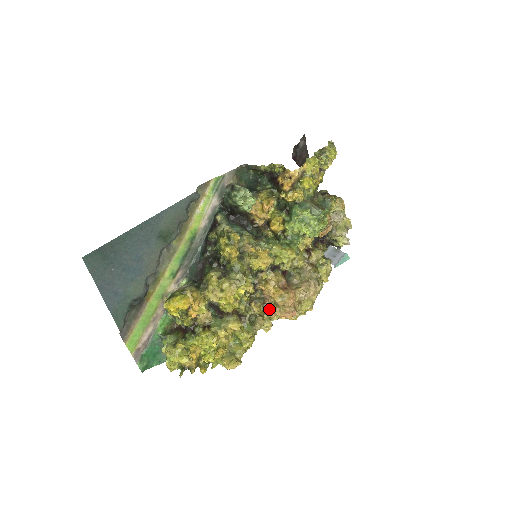
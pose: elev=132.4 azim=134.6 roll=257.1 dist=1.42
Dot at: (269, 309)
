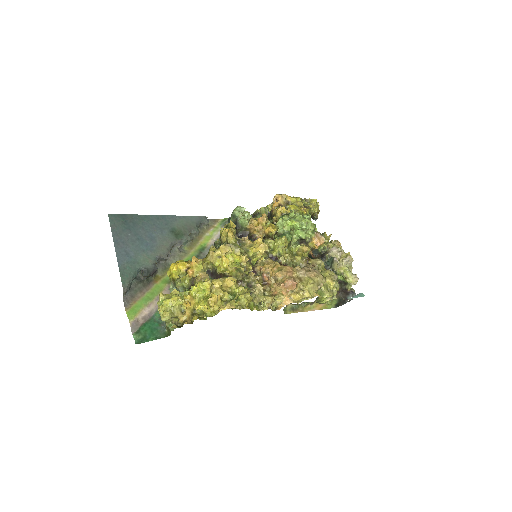
Dot at: (270, 289)
